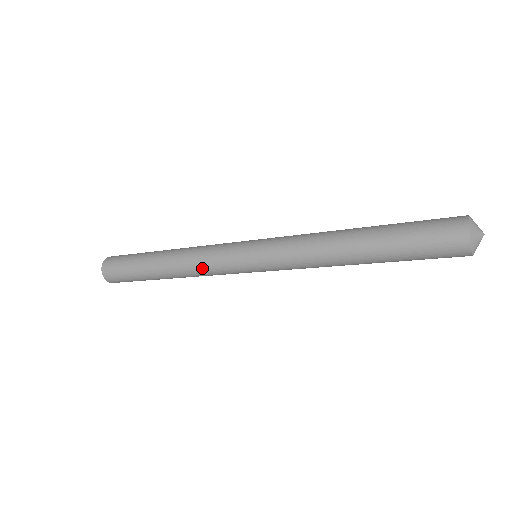
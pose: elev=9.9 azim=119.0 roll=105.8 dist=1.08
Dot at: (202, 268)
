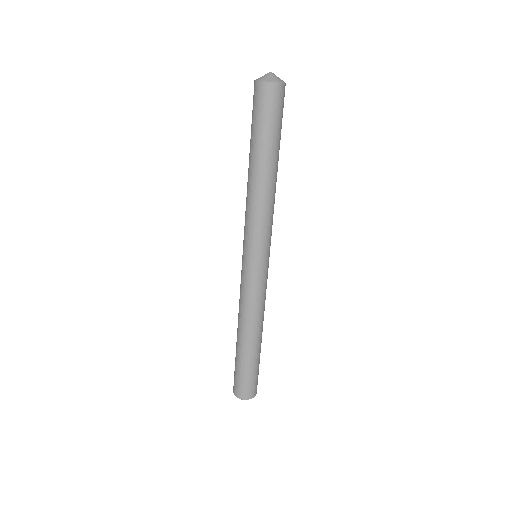
Dot at: (252, 304)
